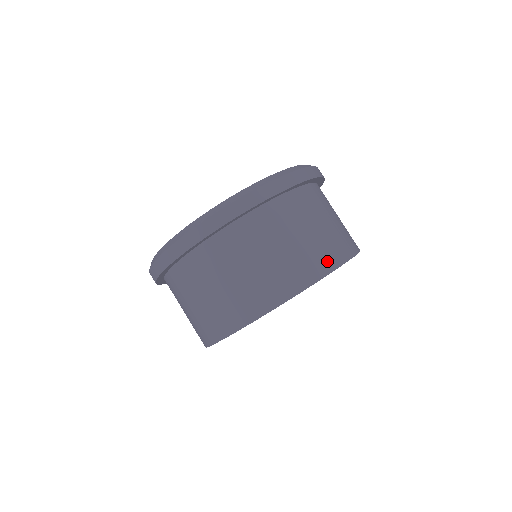
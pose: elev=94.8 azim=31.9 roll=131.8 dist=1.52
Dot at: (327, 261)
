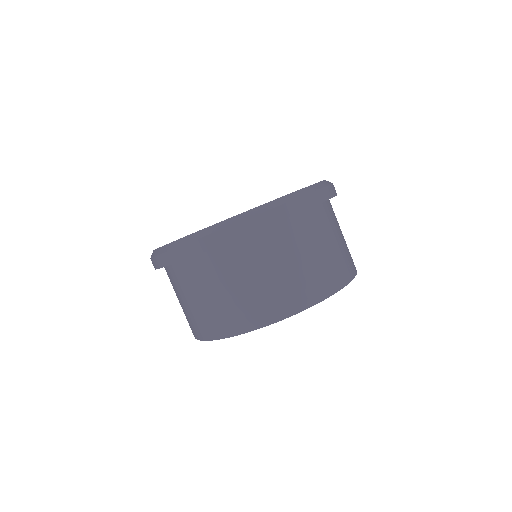
Dot at: (351, 267)
